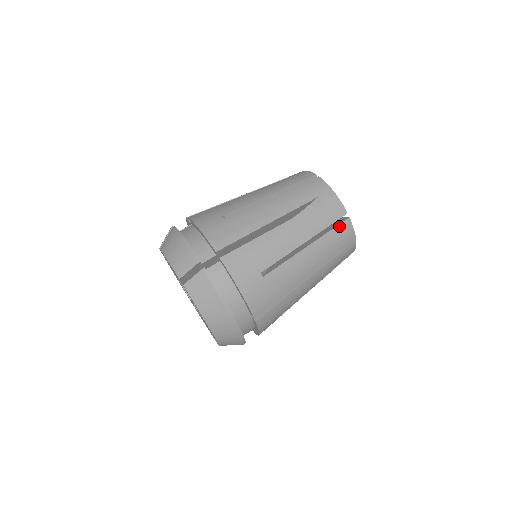
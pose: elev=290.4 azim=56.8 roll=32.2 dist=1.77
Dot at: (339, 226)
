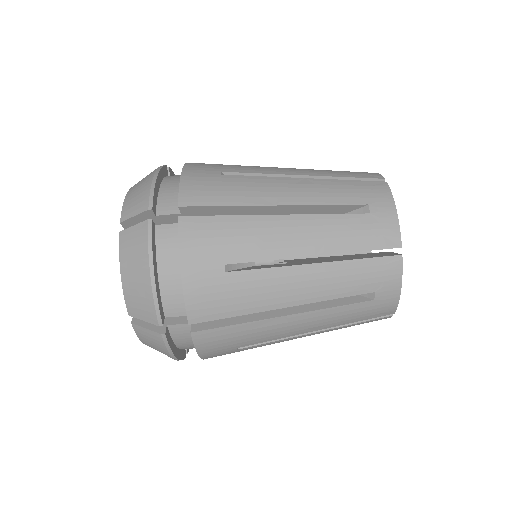
Dot at: (379, 259)
